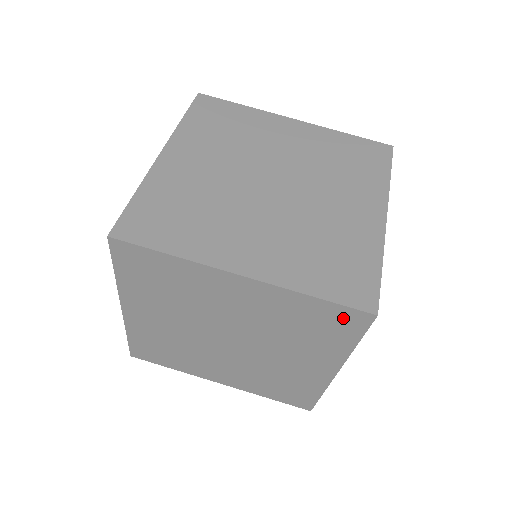
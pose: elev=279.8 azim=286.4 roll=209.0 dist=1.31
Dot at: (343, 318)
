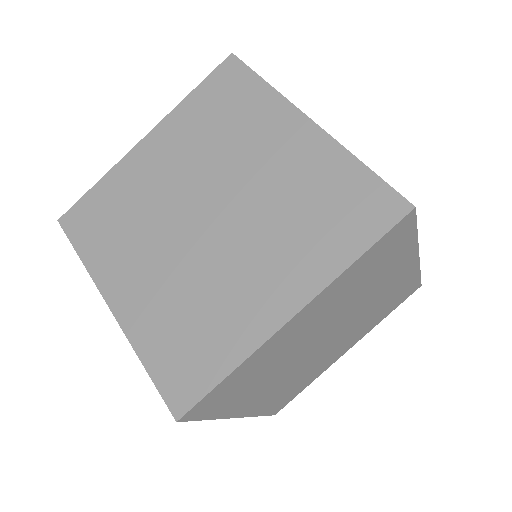
Dot at: occluded
